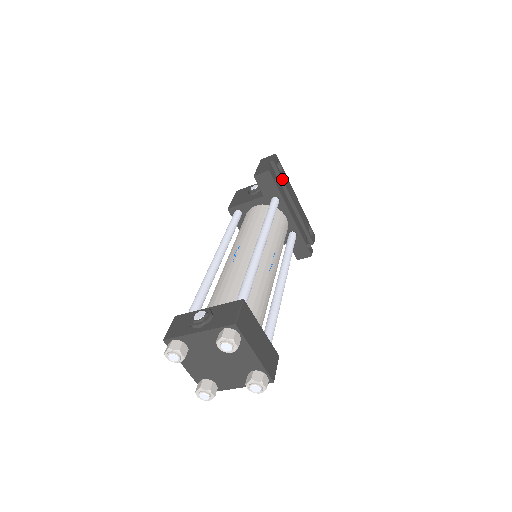
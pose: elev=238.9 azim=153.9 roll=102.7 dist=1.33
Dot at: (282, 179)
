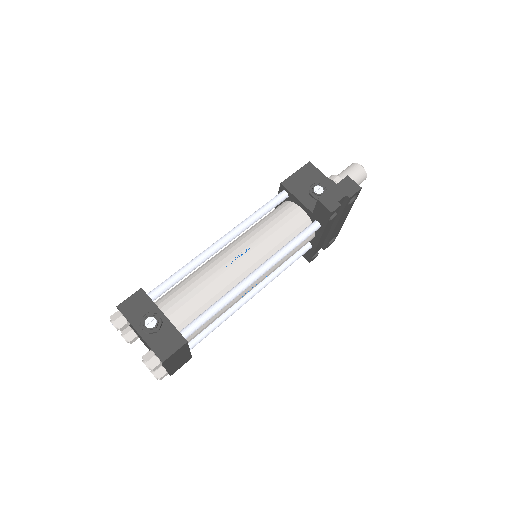
Dot at: (343, 211)
